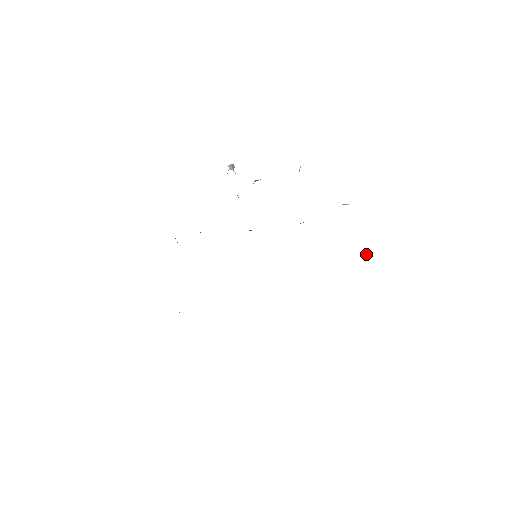
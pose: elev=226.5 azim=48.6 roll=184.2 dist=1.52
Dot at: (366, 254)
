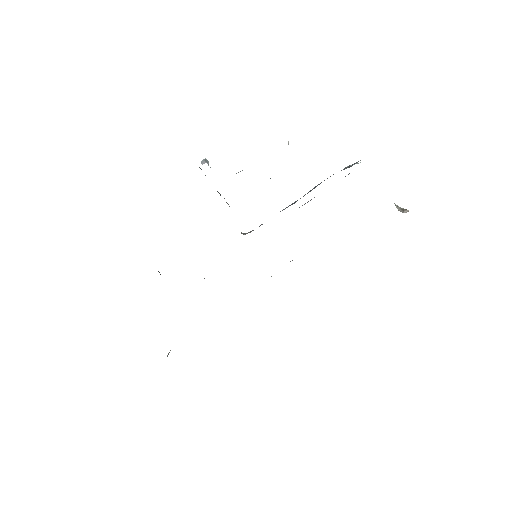
Dot at: (401, 209)
